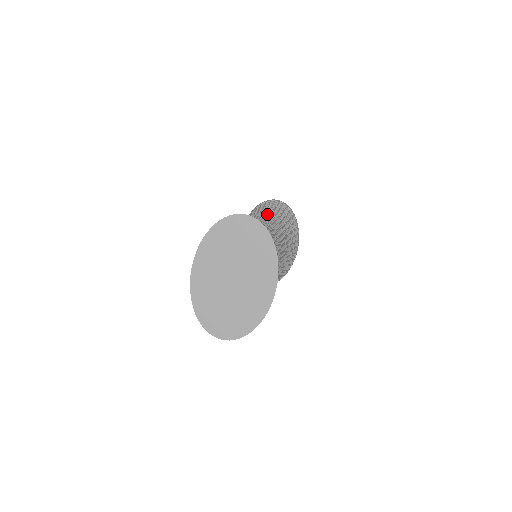
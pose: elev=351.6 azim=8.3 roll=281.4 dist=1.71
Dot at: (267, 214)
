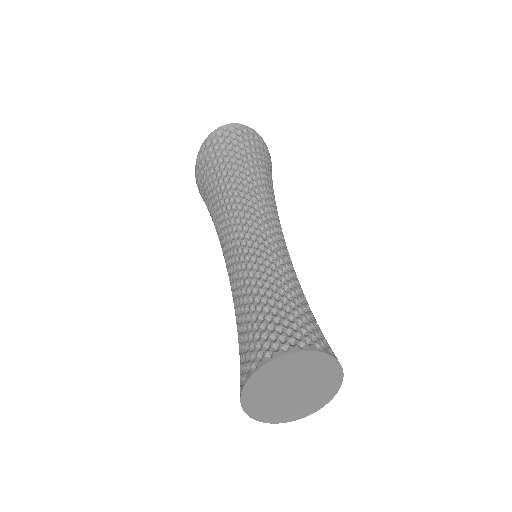
Dot at: (242, 184)
